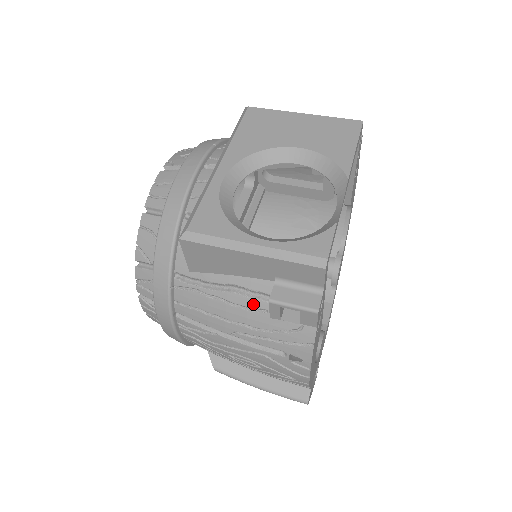
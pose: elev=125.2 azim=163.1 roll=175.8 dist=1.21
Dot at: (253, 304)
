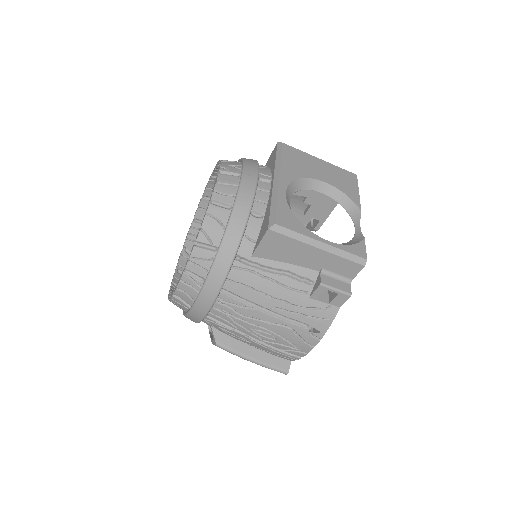
Dot at: (299, 286)
